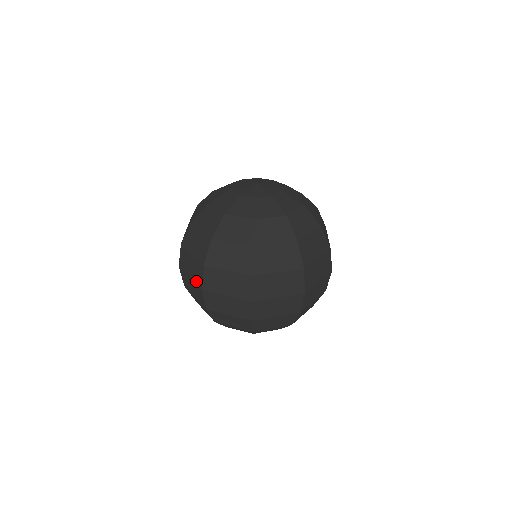
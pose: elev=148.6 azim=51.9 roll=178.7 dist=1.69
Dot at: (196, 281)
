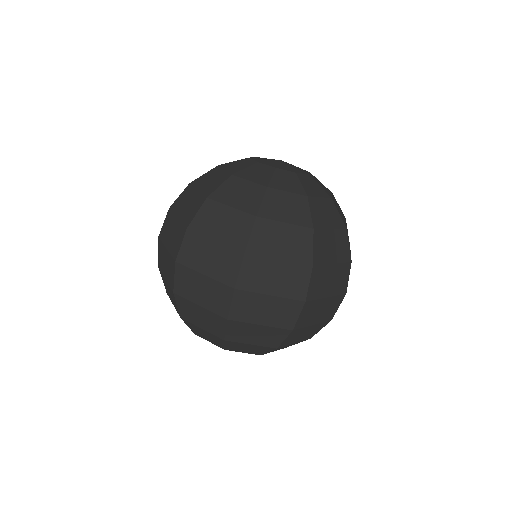
Dot at: (221, 277)
